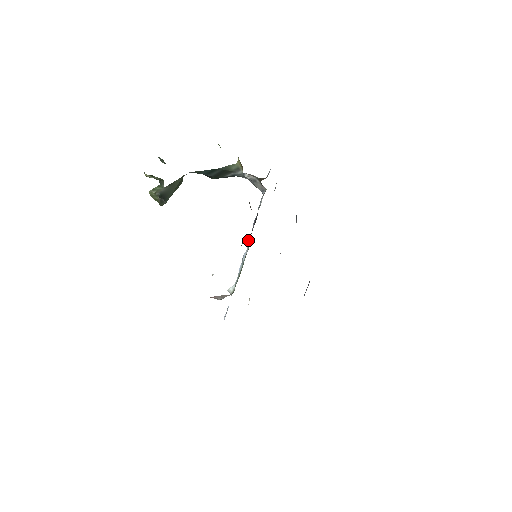
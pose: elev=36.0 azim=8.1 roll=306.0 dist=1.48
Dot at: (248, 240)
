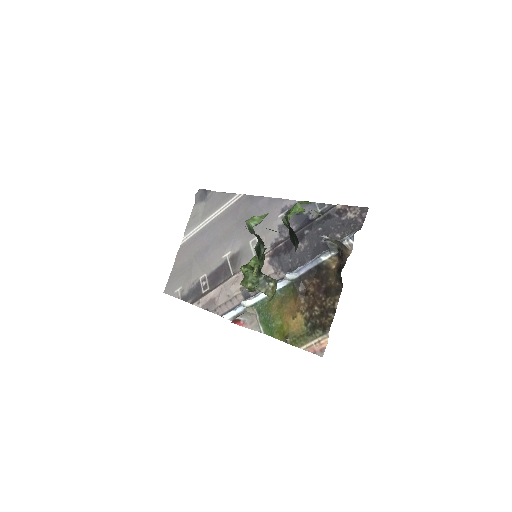
Dot at: (293, 280)
